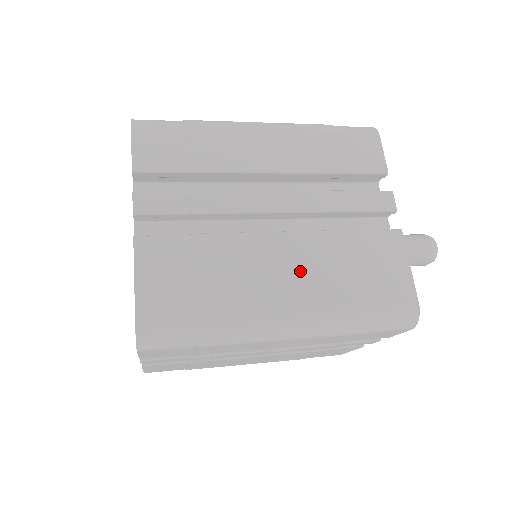
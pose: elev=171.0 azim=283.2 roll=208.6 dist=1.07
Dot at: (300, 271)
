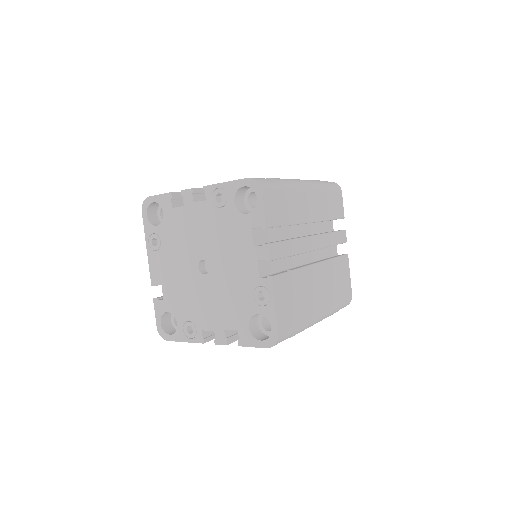
Dot at: (324, 286)
